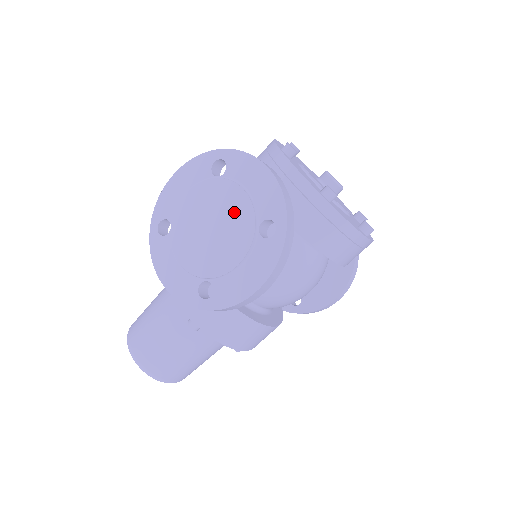
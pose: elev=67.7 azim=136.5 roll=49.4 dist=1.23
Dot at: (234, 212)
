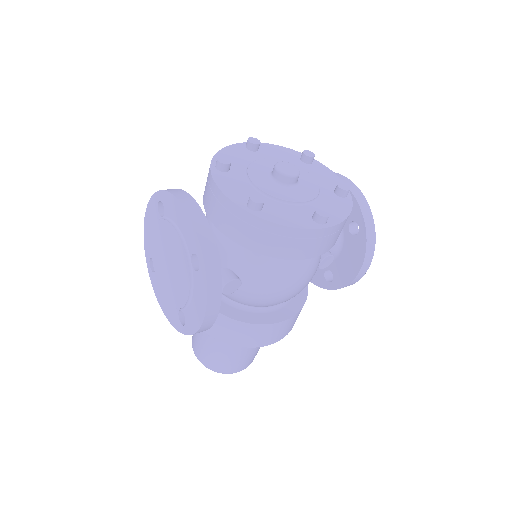
Dot at: (175, 249)
